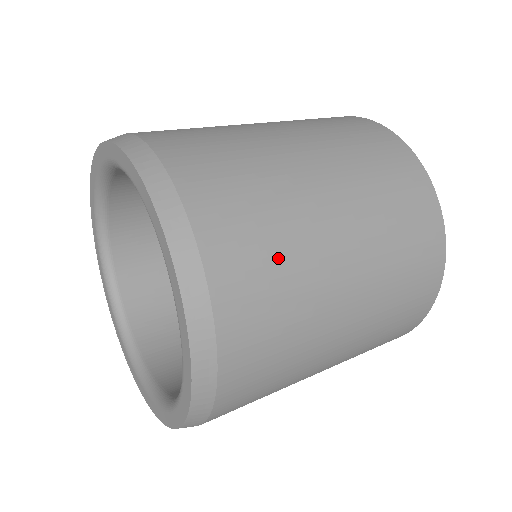
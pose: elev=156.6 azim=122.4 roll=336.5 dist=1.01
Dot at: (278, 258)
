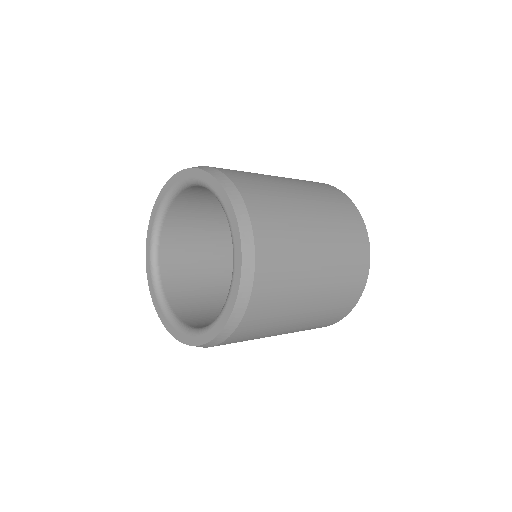
Dot at: (283, 293)
